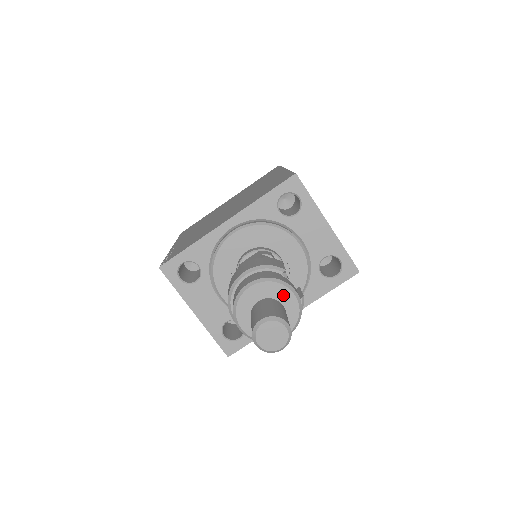
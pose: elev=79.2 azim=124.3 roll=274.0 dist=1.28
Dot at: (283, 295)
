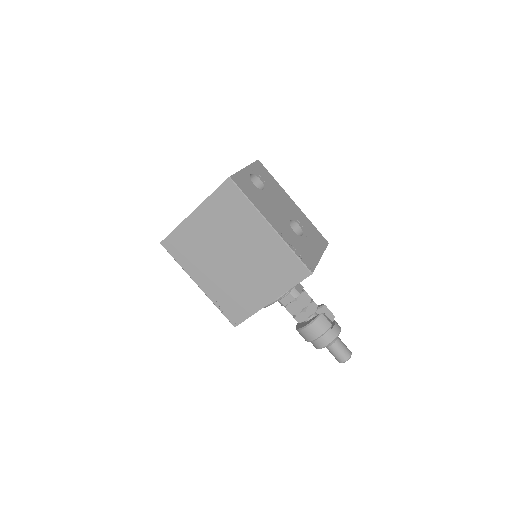
Dot at: occluded
